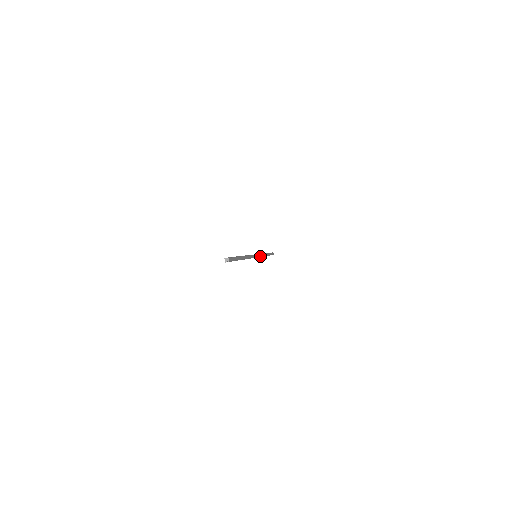
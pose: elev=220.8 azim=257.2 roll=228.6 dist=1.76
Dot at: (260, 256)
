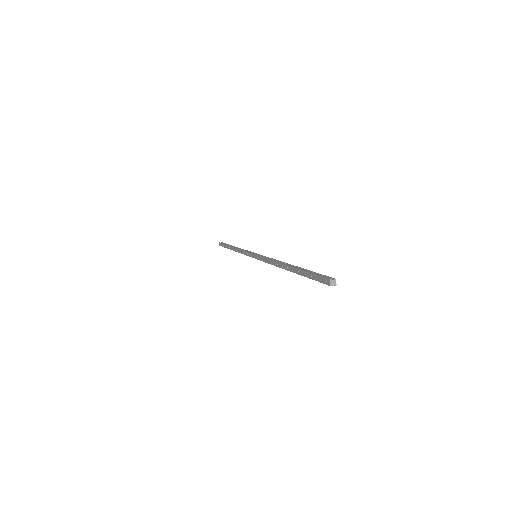
Dot at: occluded
